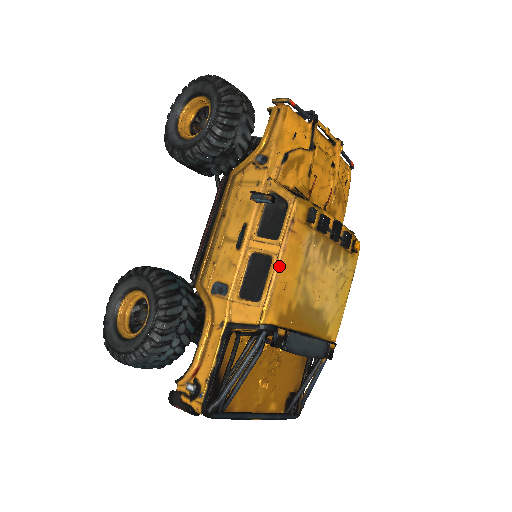
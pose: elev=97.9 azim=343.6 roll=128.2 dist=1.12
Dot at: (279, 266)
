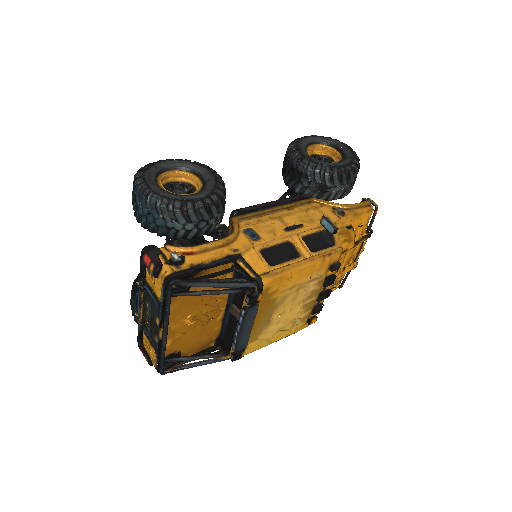
Dot at: (301, 264)
